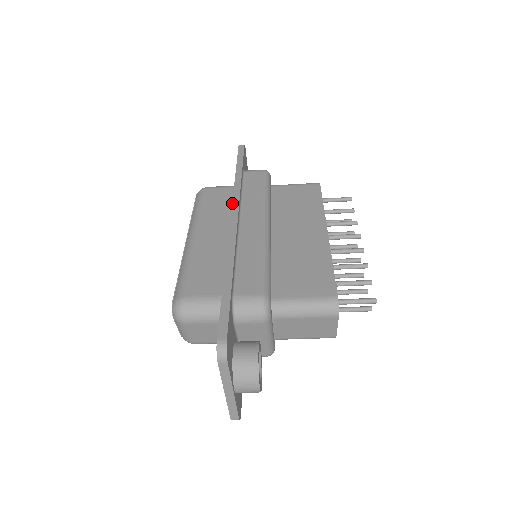
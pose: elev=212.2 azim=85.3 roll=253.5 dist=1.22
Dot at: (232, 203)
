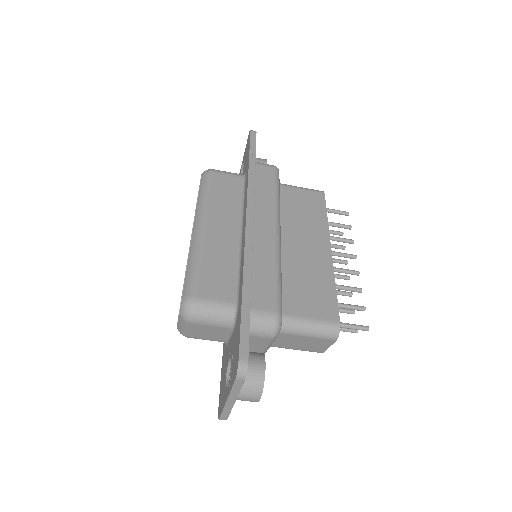
Dot at: (247, 201)
